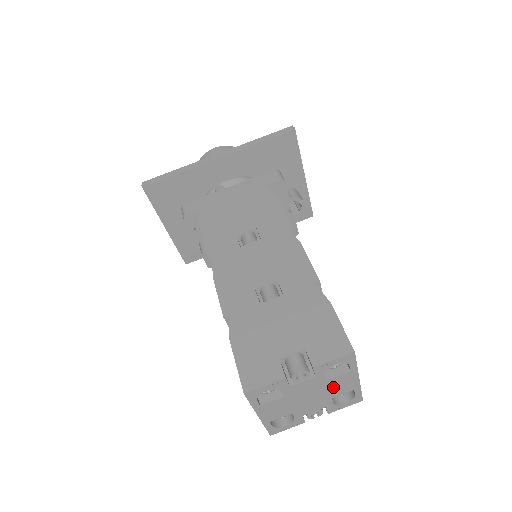
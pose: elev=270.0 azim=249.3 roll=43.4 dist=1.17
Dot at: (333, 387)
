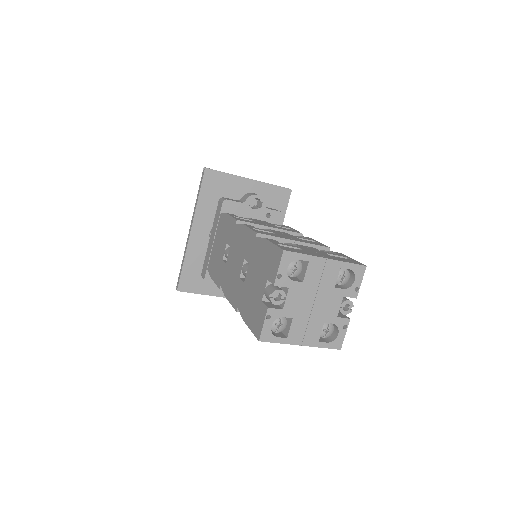
Dot at: (318, 281)
